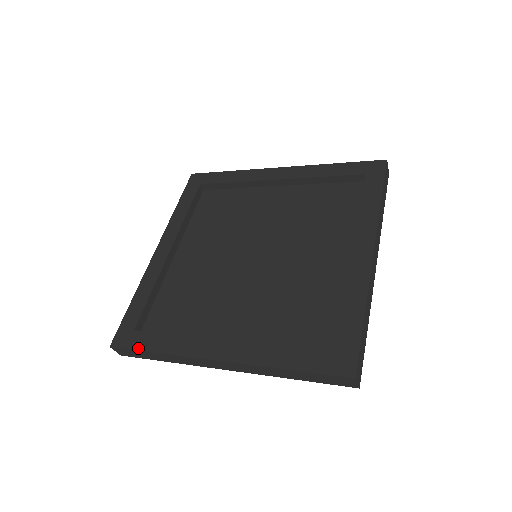
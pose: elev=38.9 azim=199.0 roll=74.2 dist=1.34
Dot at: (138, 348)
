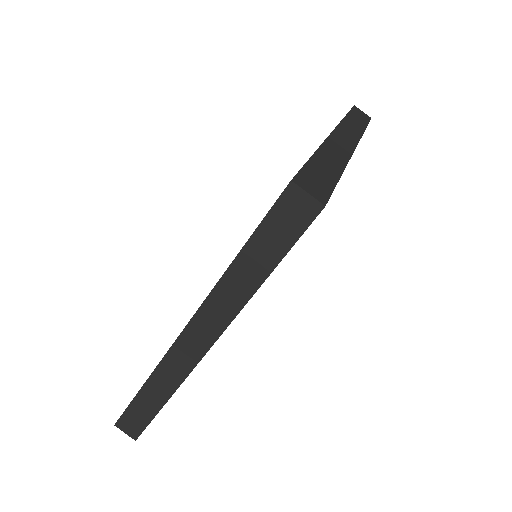
Dot at: (132, 400)
